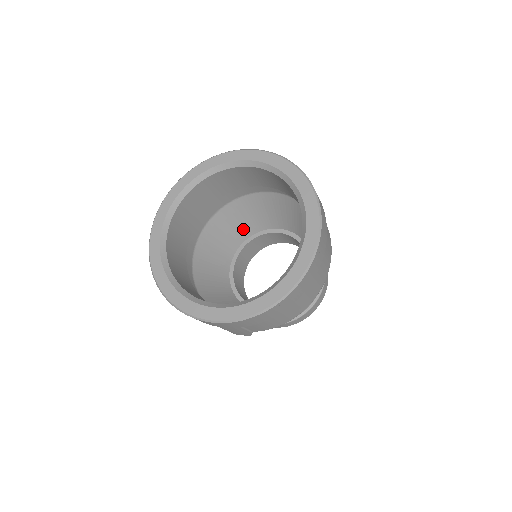
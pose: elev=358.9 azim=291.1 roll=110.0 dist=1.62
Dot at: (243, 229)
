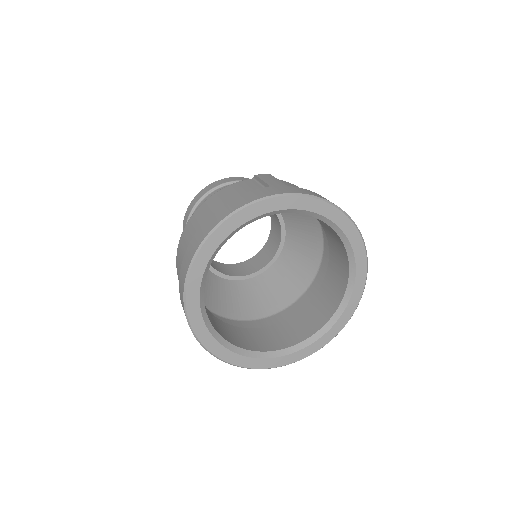
Dot at: occluded
